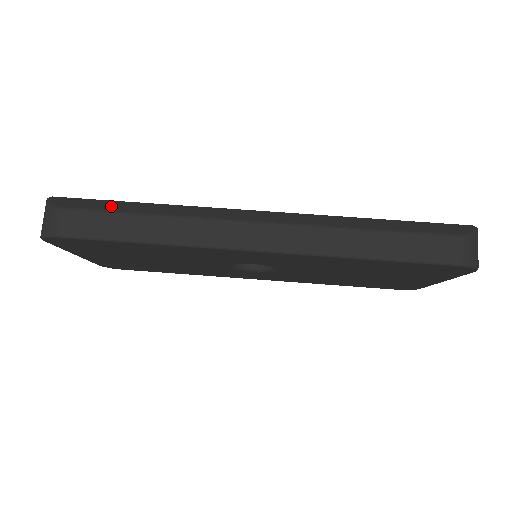
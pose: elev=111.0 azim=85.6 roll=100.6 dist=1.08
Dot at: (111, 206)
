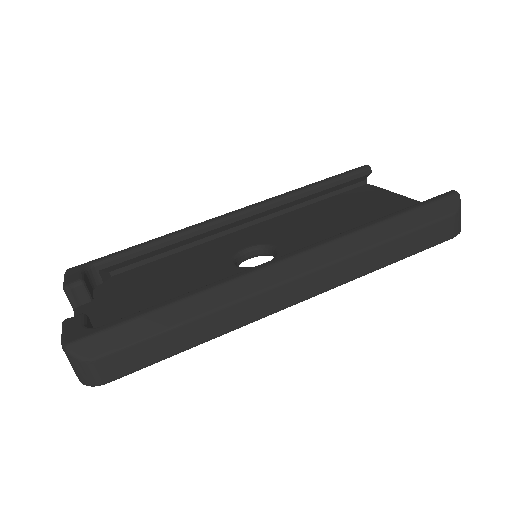
Dot at: (144, 328)
